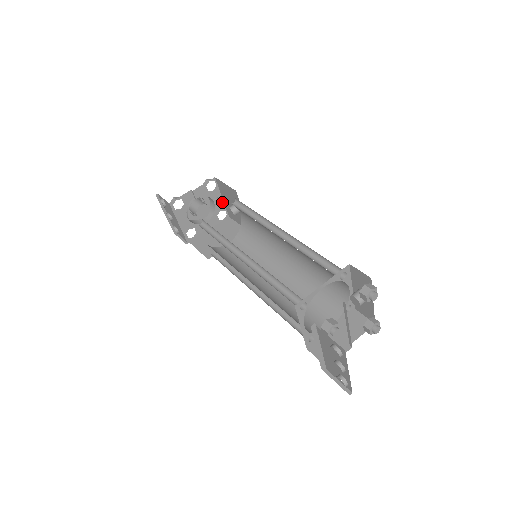
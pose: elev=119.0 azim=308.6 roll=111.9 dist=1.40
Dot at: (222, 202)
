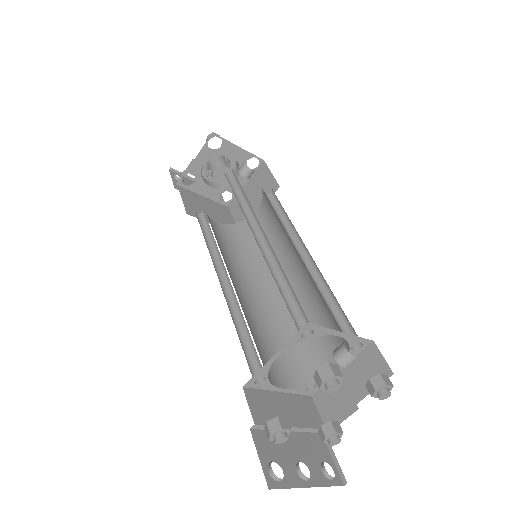
Dot at: (243, 151)
